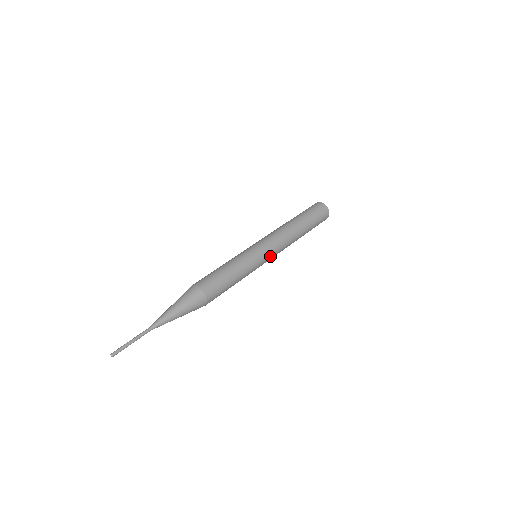
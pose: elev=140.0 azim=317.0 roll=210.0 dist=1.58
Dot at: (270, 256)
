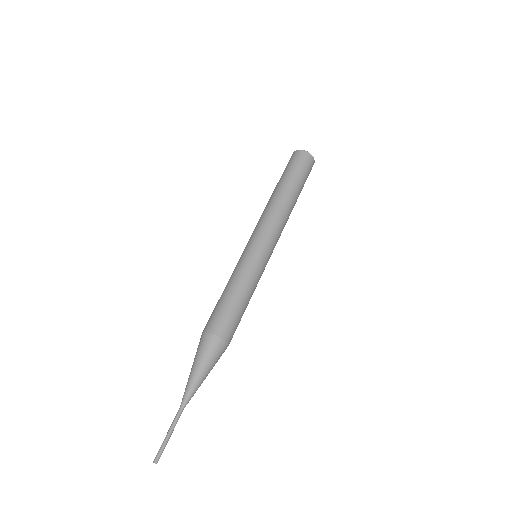
Dot at: (271, 248)
